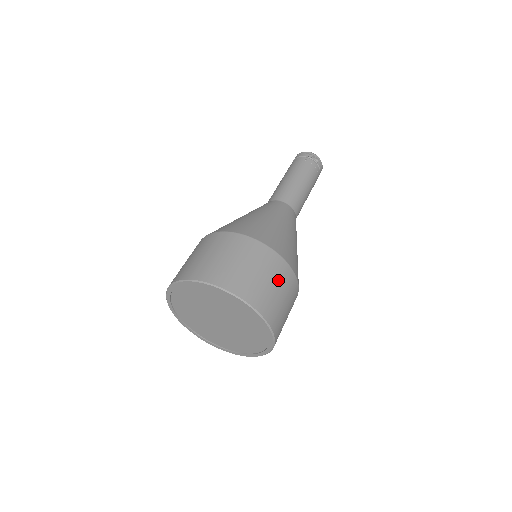
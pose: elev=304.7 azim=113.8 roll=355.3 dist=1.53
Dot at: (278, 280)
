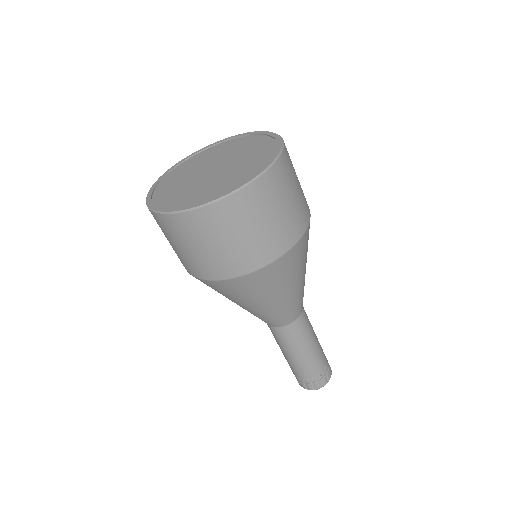
Dot at: occluded
